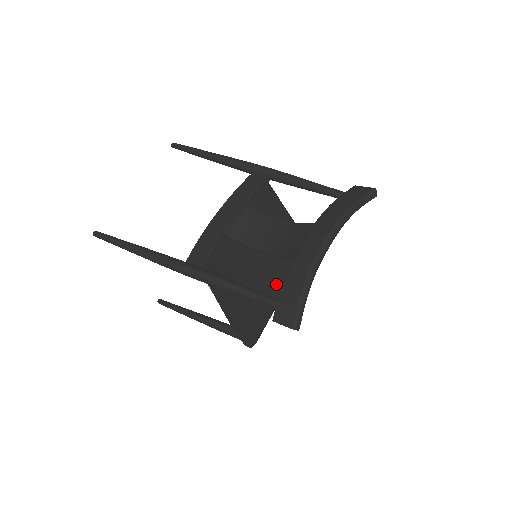
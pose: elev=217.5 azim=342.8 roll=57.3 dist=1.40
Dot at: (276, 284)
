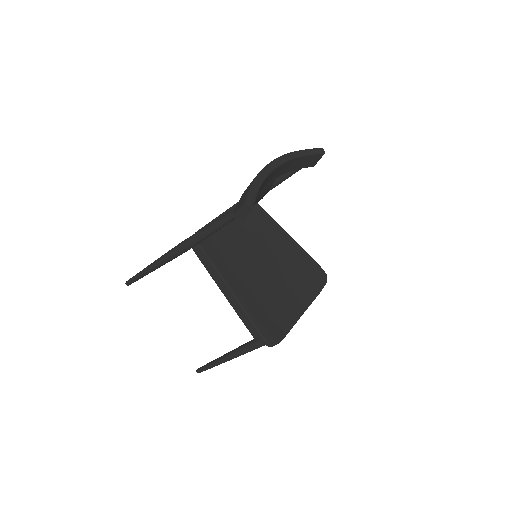
Dot at: (290, 293)
